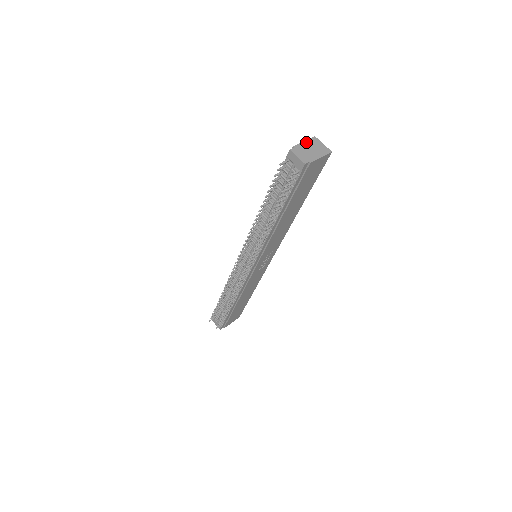
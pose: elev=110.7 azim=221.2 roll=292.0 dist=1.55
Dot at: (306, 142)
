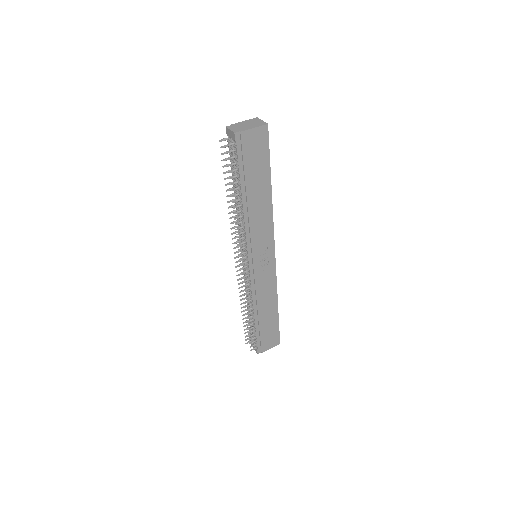
Dot at: (245, 121)
